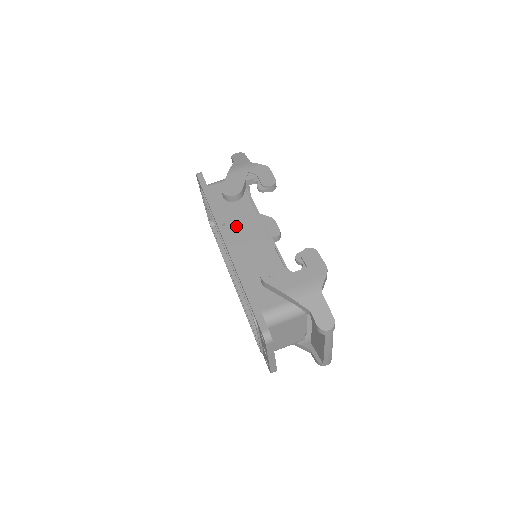
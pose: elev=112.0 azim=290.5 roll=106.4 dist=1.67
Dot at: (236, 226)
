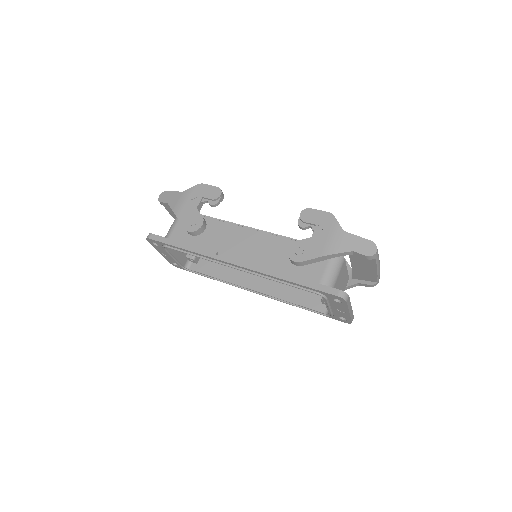
Dot at: (227, 246)
